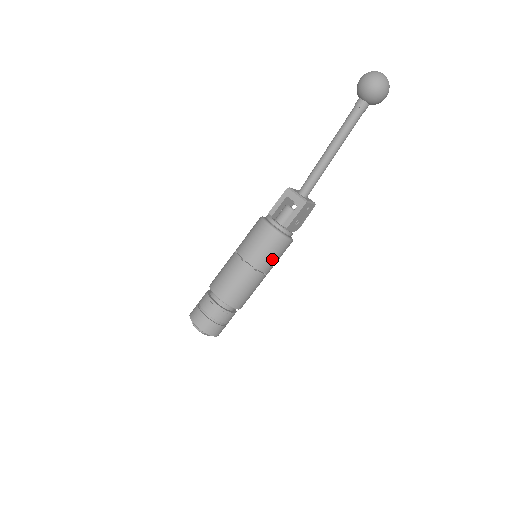
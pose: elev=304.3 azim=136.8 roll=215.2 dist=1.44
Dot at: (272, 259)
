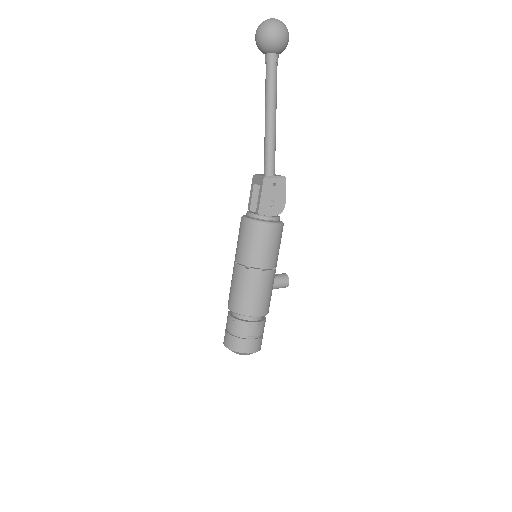
Dot at: (259, 250)
